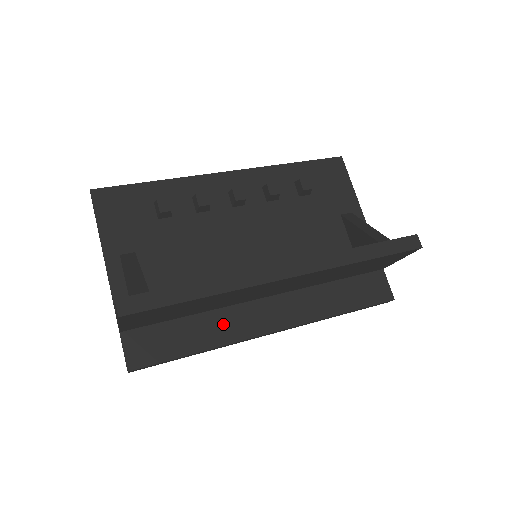
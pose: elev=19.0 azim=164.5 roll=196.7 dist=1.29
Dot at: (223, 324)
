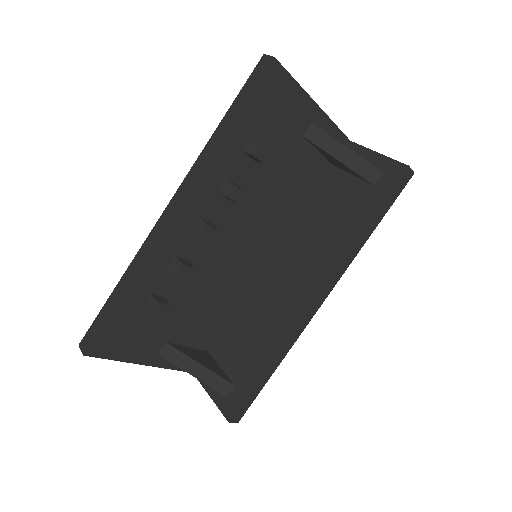
Dot at: occluded
